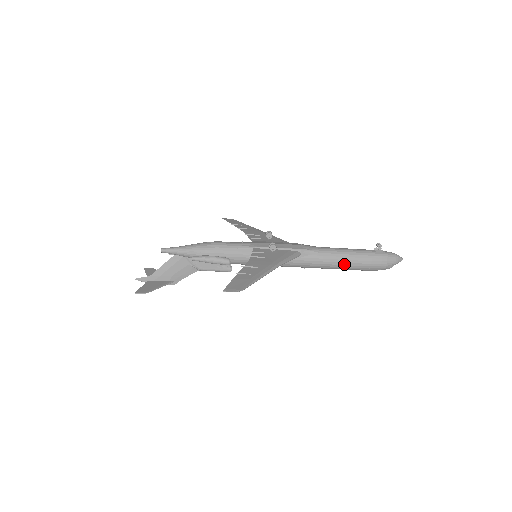
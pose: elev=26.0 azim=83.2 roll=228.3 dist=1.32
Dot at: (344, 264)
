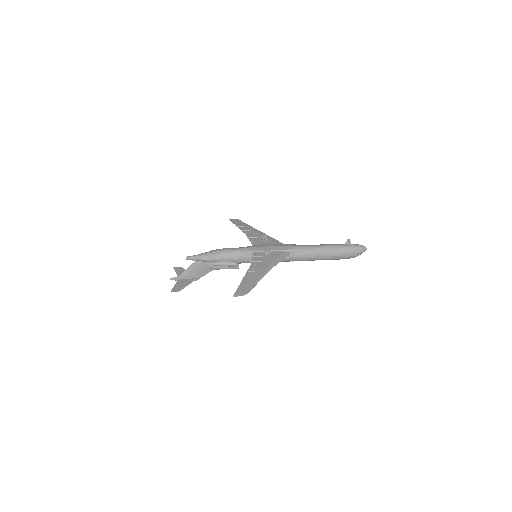
Dot at: (322, 257)
